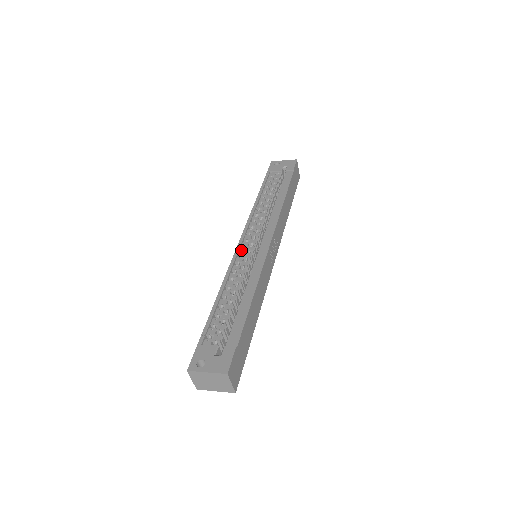
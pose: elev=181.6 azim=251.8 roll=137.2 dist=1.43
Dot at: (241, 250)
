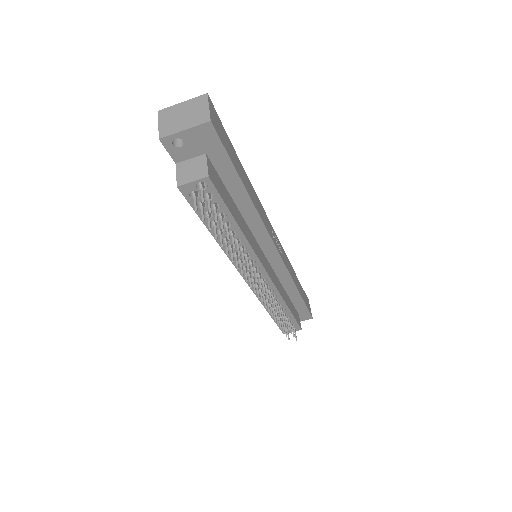
Dot at: occluded
